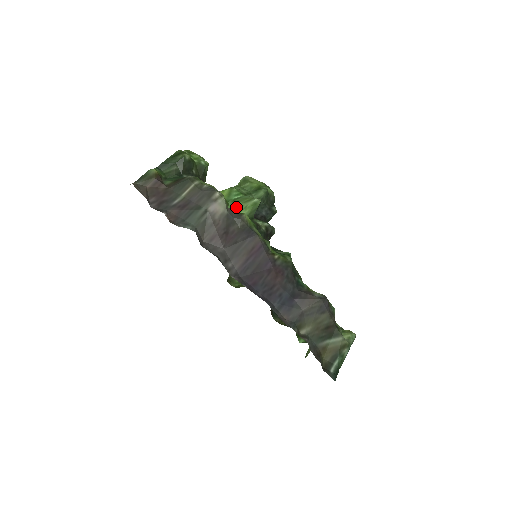
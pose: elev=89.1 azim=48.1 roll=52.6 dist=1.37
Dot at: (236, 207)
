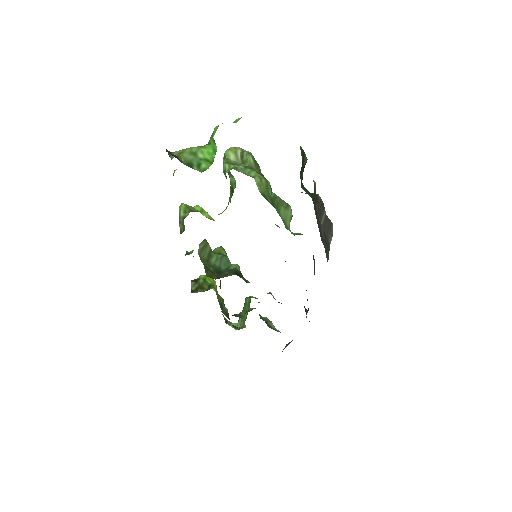
Dot at: (282, 213)
